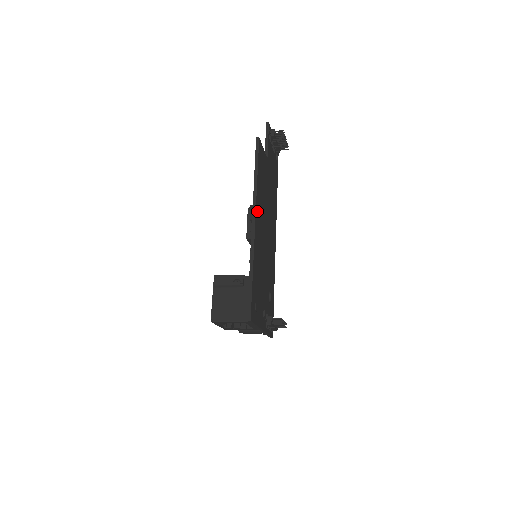
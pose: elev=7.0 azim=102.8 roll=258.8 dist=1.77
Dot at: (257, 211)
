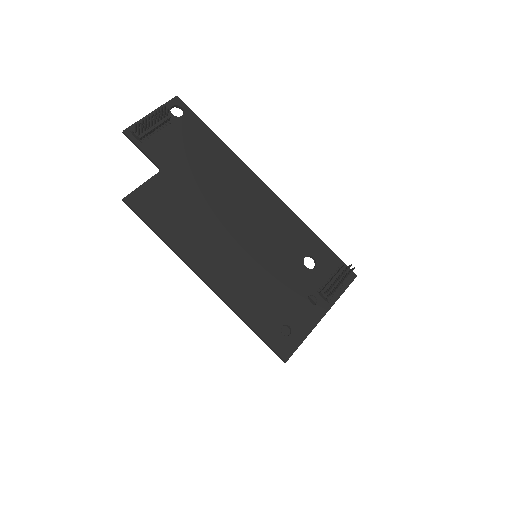
Dot at: (197, 262)
